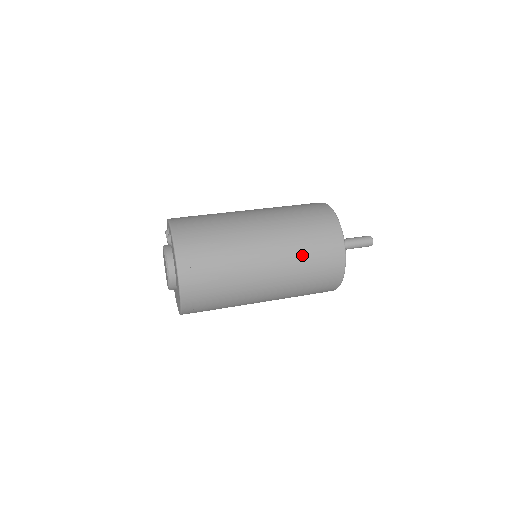
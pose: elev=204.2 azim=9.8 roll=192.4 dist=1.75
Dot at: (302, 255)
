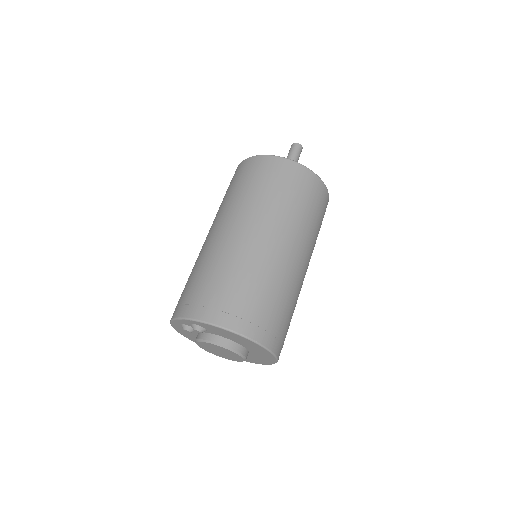
Dot at: (291, 208)
